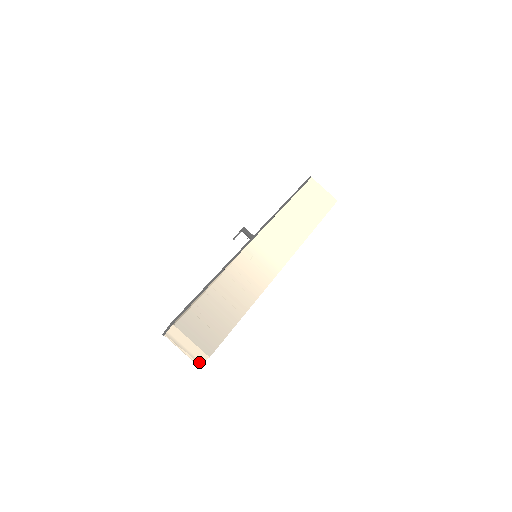
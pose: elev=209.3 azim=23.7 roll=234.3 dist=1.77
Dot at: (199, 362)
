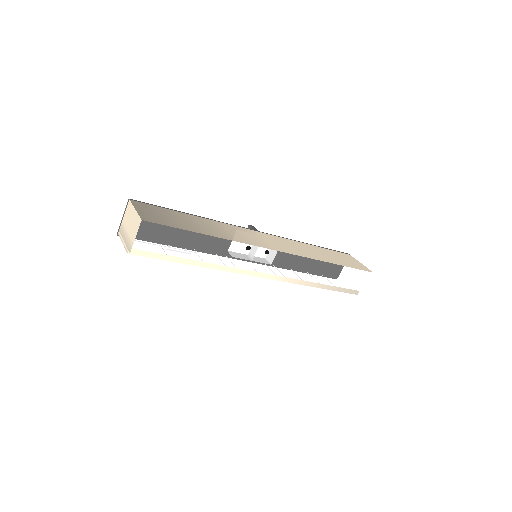
Dot at: (131, 246)
